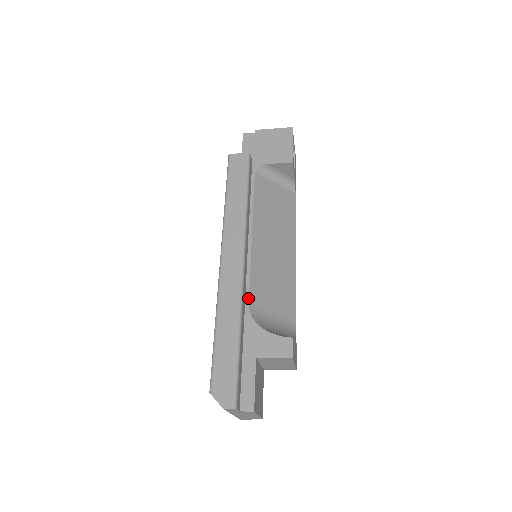
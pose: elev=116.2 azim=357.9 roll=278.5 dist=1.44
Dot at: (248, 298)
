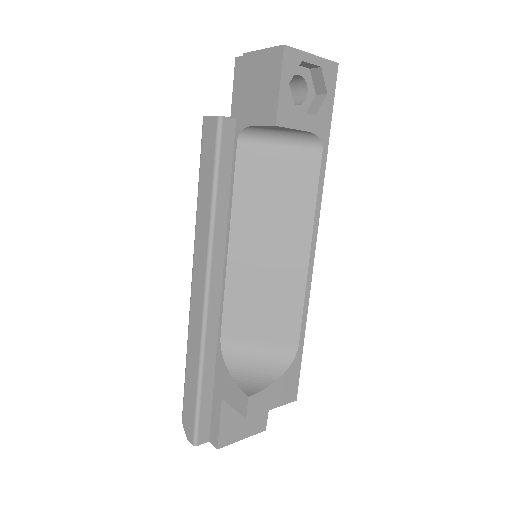
Dot at: (220, 329)
